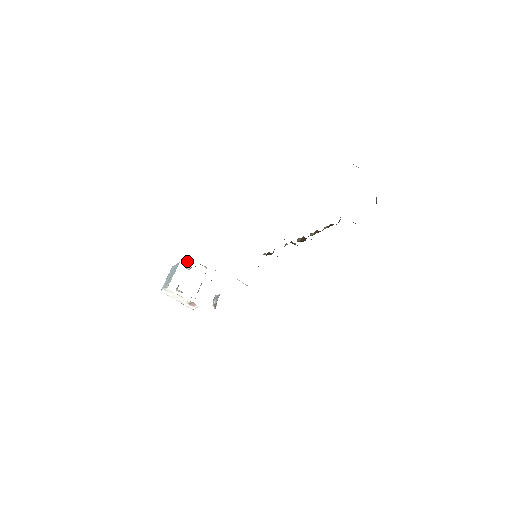
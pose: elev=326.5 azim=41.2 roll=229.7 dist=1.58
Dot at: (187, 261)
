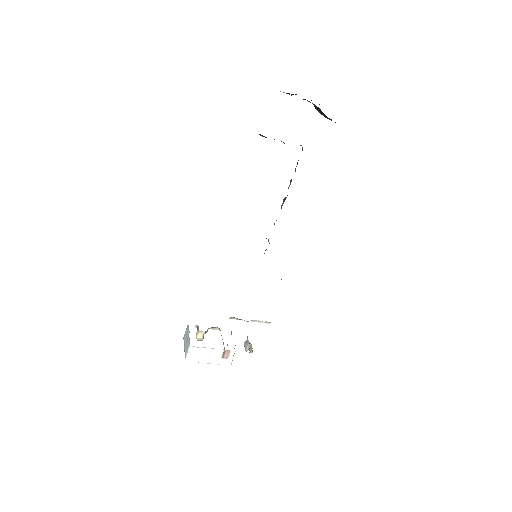
Dot at: occluded
